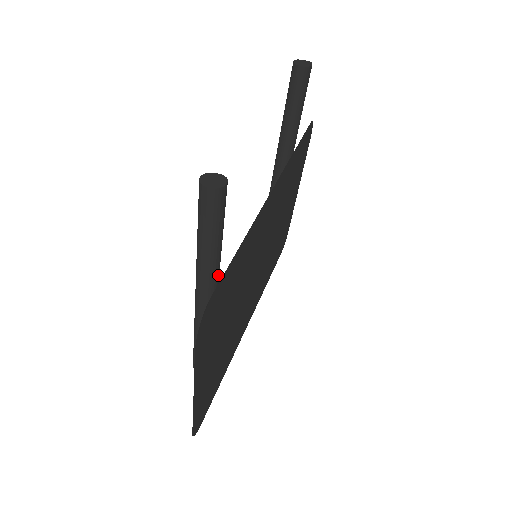
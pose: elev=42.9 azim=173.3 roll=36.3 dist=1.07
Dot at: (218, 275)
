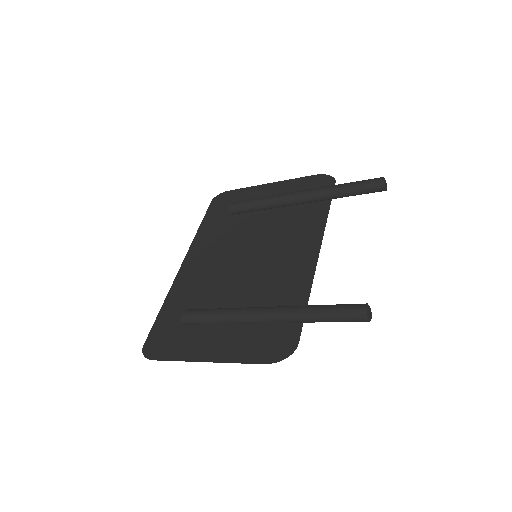
Dot at: occluded
